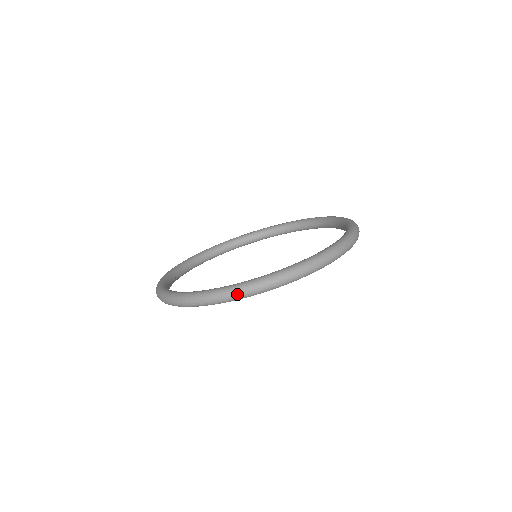
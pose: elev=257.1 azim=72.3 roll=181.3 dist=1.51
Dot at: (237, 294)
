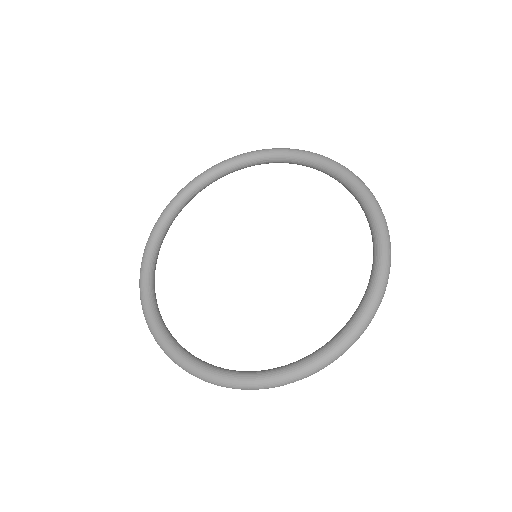
Dot at: occluded
